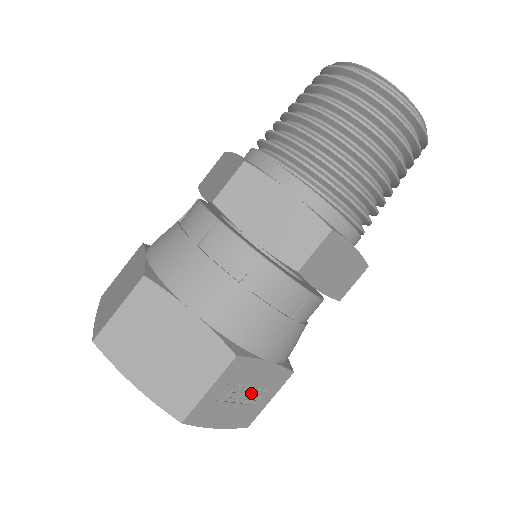
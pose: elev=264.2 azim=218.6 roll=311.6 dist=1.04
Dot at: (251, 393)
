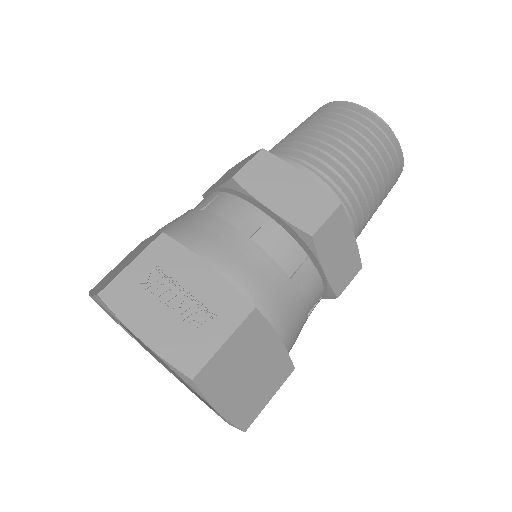
Dot at: (189, 305)
